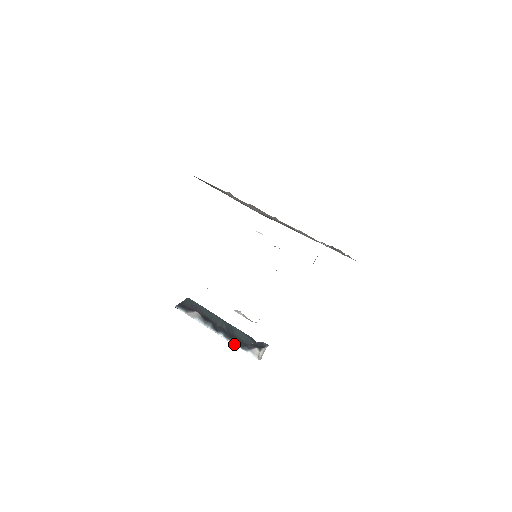
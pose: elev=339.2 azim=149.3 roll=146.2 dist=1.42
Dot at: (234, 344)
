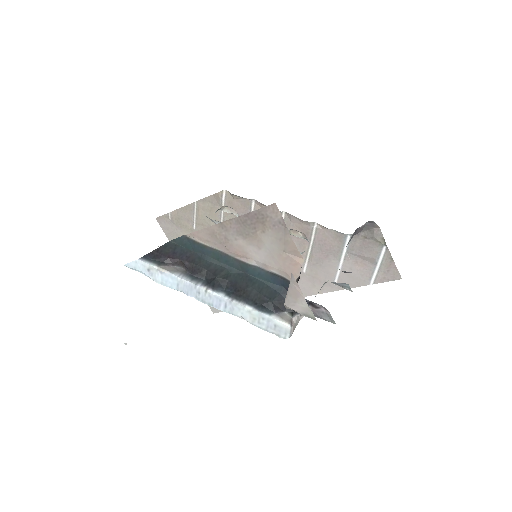
Dot at: (245, 306)
